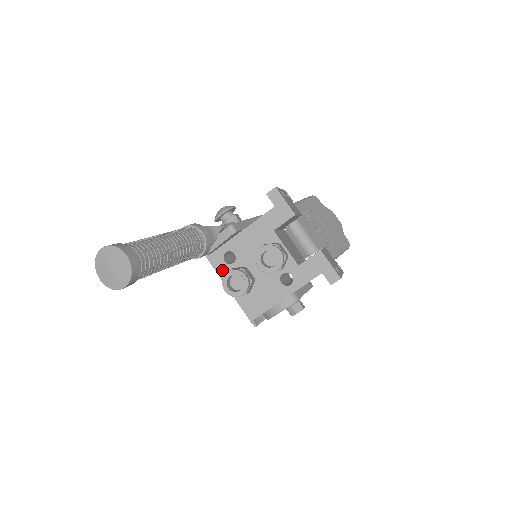
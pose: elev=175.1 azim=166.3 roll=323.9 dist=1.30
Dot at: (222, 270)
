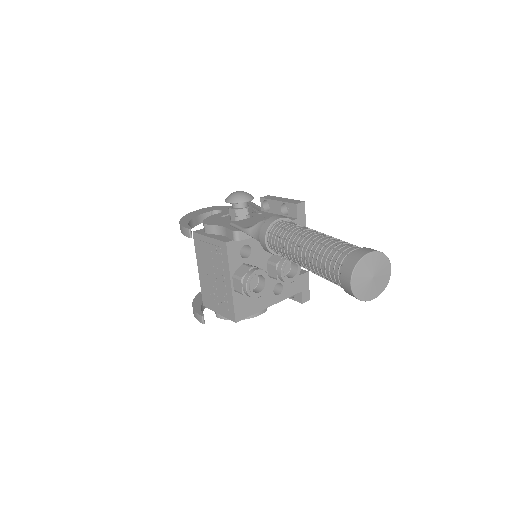
Dot at: (234, 262)
